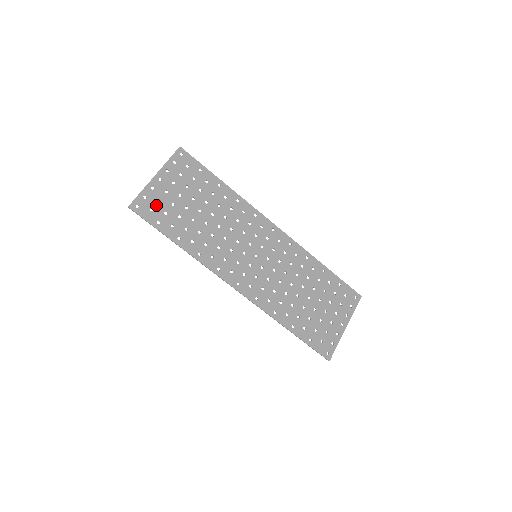
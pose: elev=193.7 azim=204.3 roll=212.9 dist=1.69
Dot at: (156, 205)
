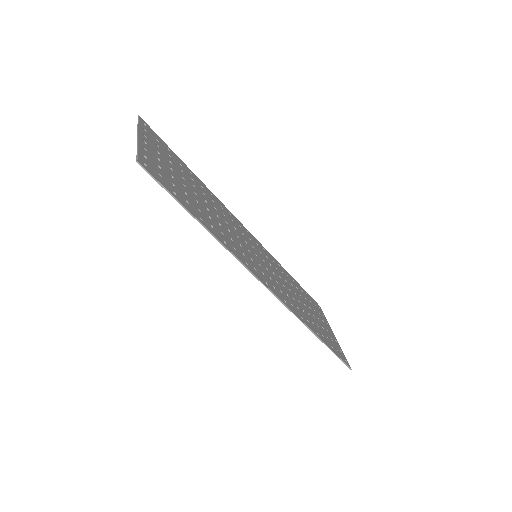
Dot at: (160, 171)
